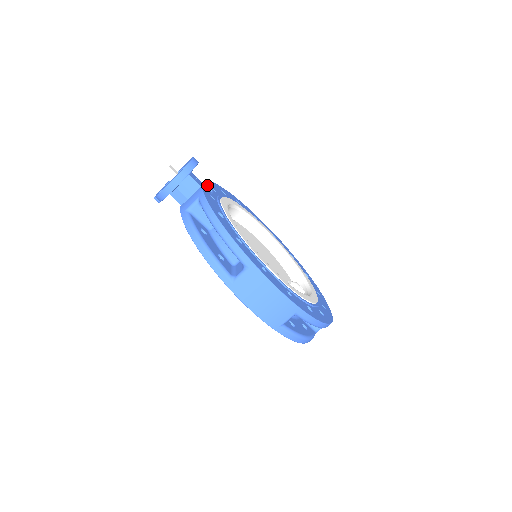
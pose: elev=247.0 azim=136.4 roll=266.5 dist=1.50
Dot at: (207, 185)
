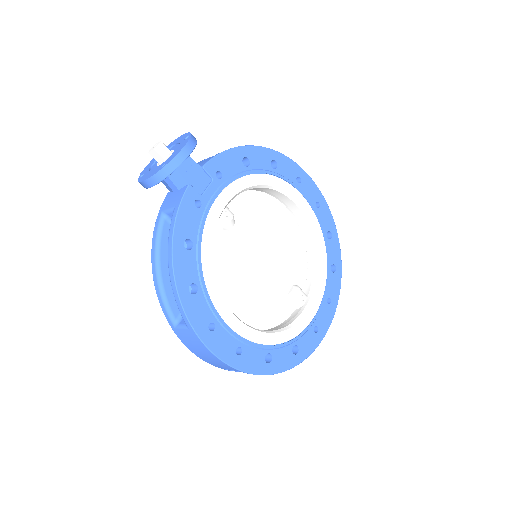
Dot at: (207, 172)
